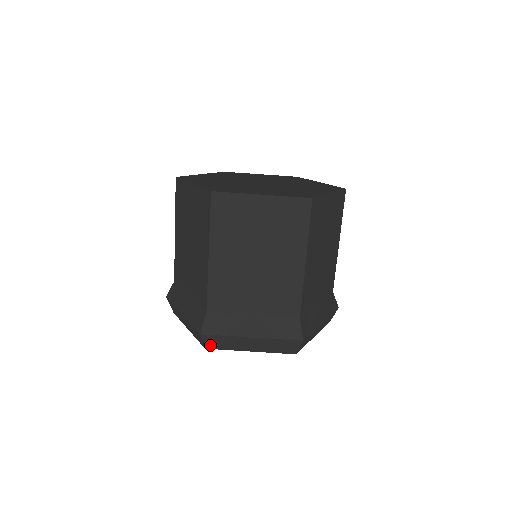
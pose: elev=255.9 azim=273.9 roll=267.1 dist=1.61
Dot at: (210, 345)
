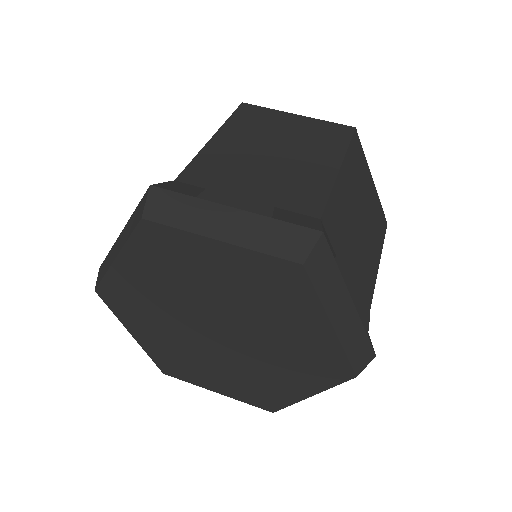
Dot at: (154, 212)
